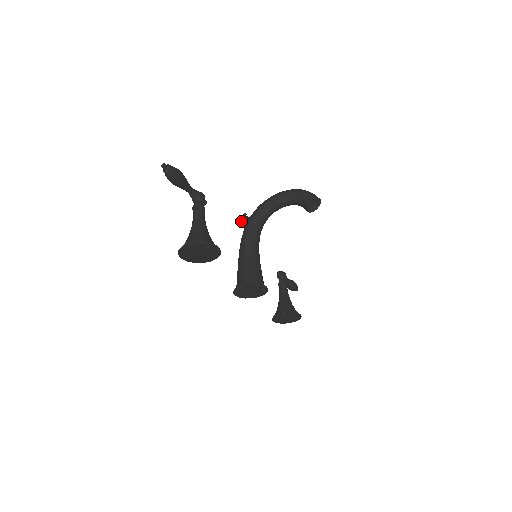
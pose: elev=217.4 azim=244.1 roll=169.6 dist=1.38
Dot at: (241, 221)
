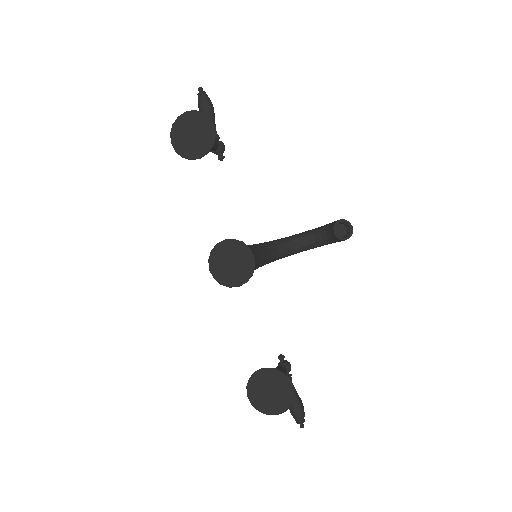
Dot at: occluded
